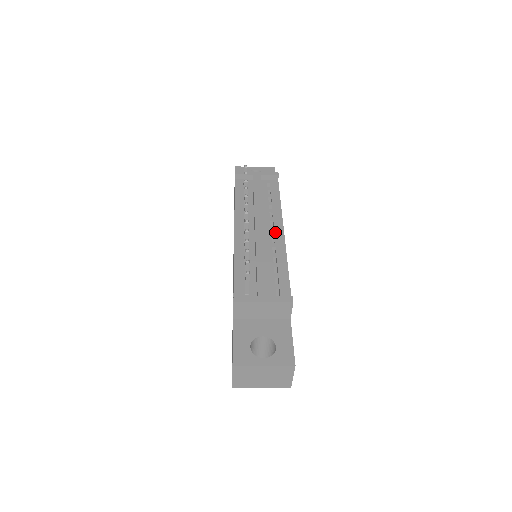
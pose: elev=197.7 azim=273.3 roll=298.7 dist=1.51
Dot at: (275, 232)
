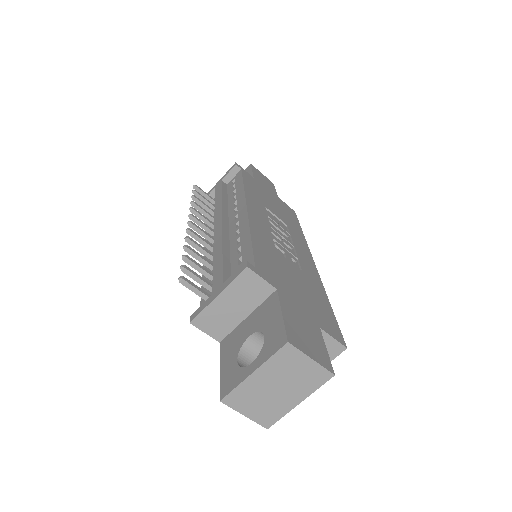
Dot at: (238, 215)
